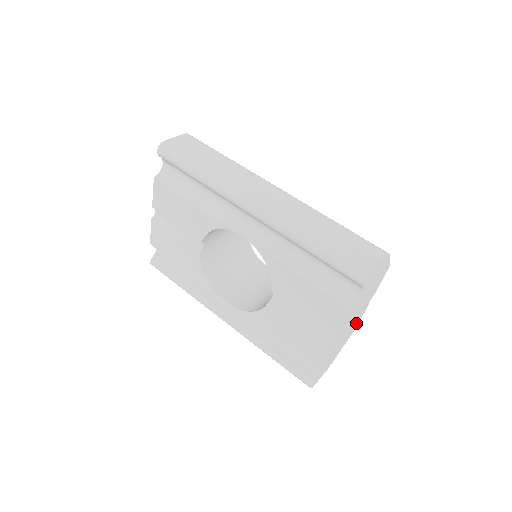
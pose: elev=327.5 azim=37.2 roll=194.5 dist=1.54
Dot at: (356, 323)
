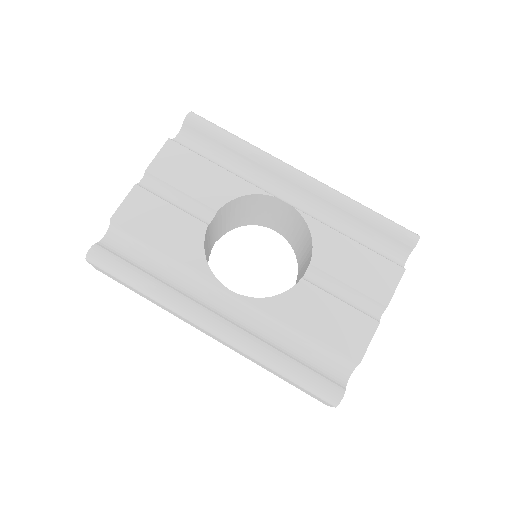
Dot at: occluded
